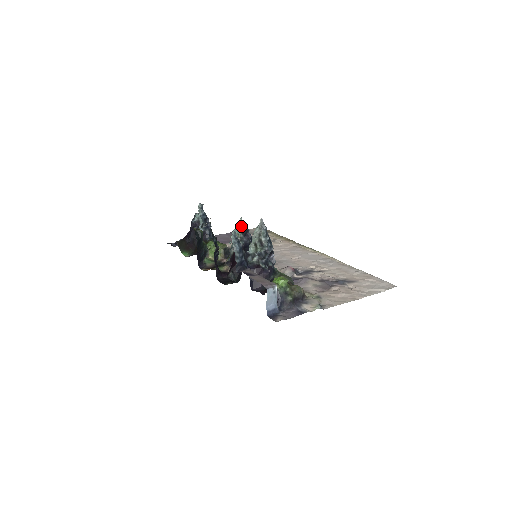
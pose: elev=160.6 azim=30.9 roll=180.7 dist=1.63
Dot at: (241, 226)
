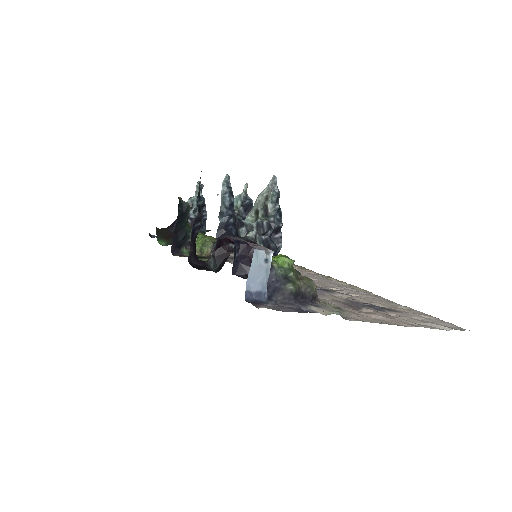
Dot at: (243, 195)
